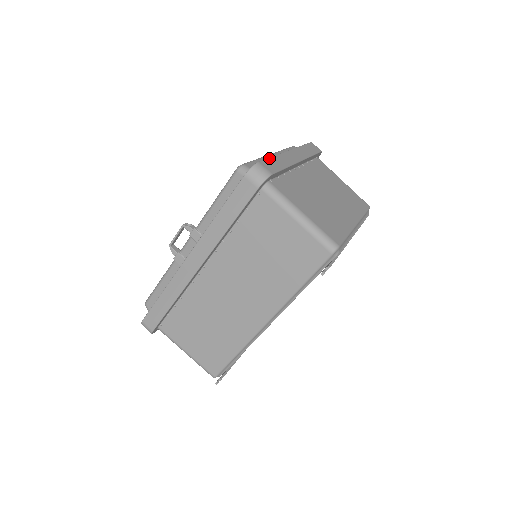
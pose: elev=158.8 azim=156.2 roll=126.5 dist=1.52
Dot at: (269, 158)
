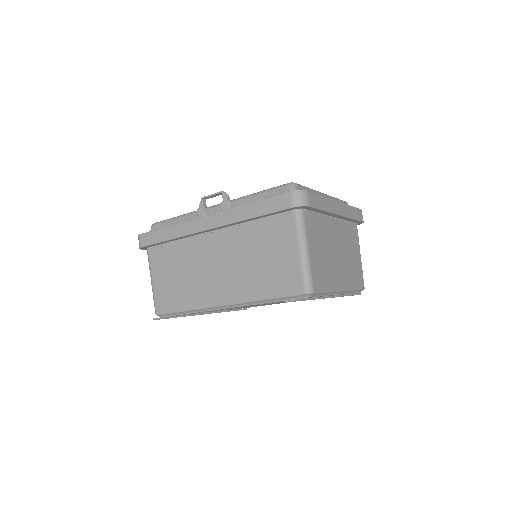
Dot at: (318, 194)
